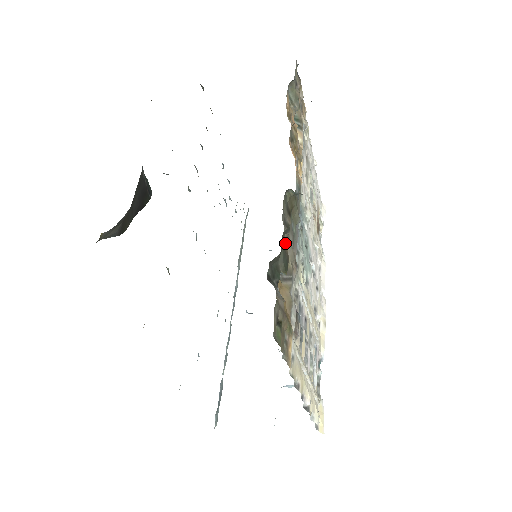
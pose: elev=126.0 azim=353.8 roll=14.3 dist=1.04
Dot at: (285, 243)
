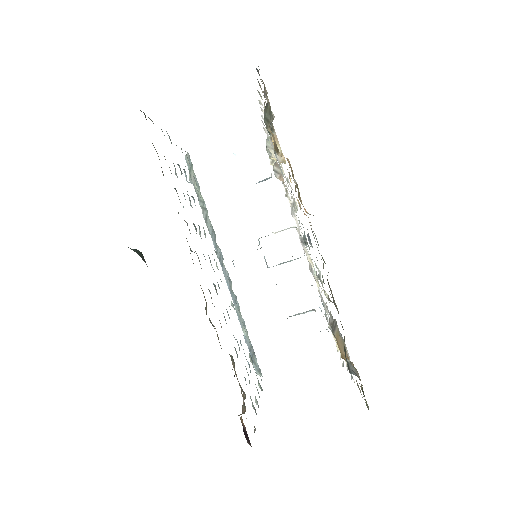
Dot at: occluded
